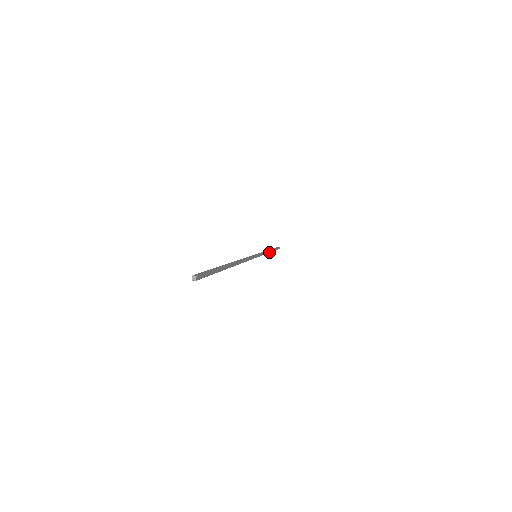
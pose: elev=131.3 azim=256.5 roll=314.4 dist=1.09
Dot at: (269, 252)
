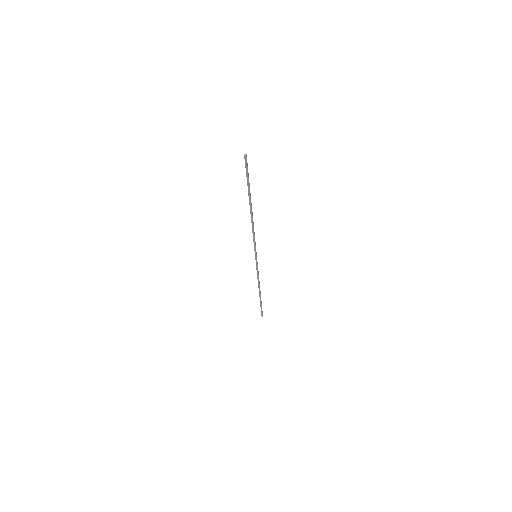
Dot at: (259, 287)
